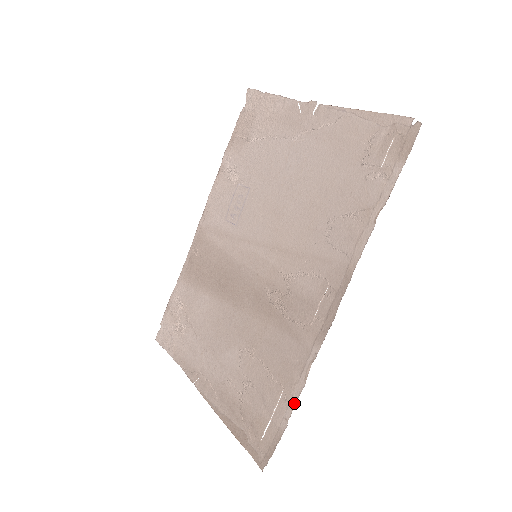
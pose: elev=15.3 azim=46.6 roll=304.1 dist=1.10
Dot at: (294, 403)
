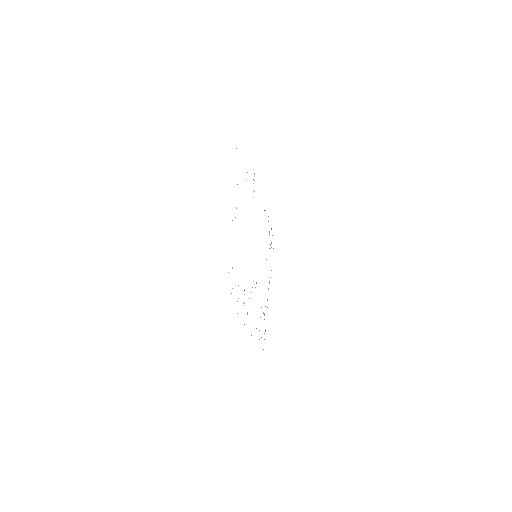
Dot at: occluded
